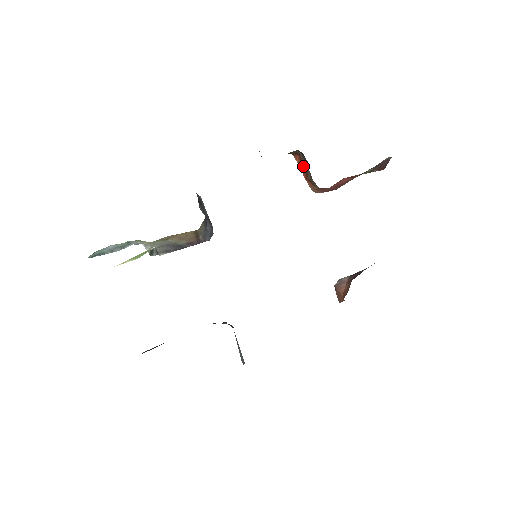
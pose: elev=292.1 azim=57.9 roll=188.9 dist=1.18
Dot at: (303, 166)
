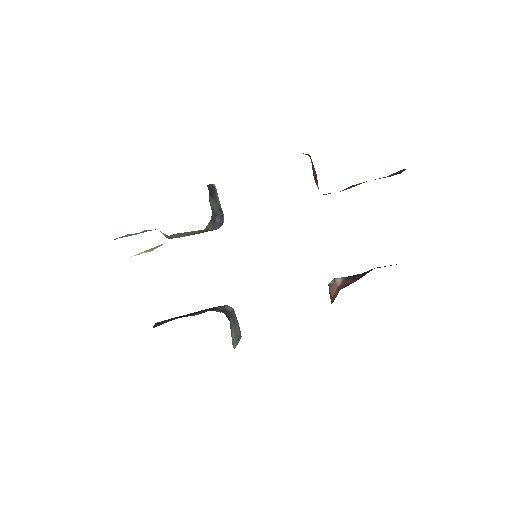
Dot at: (313, 170)
